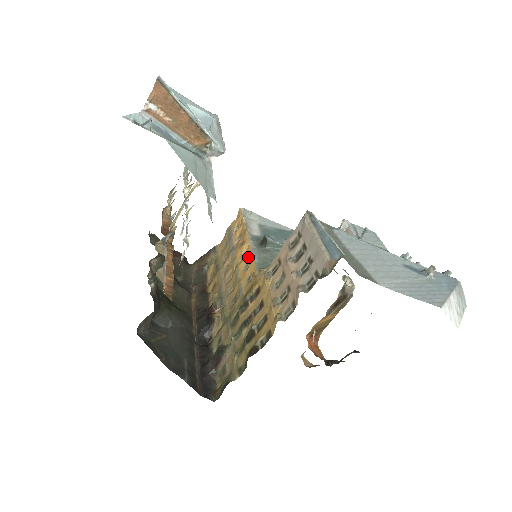
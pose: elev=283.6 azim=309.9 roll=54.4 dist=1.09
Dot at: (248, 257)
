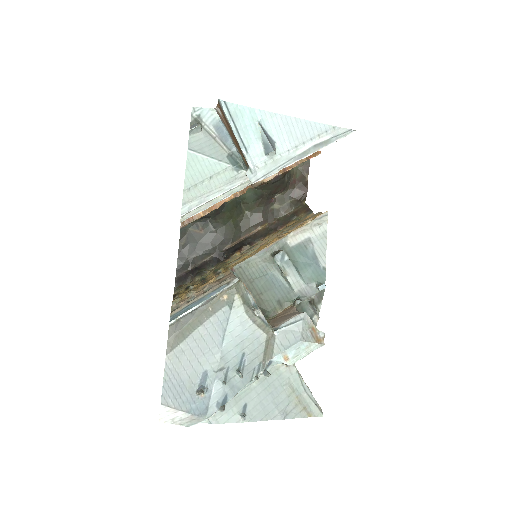
Dot at: (259, 250)
